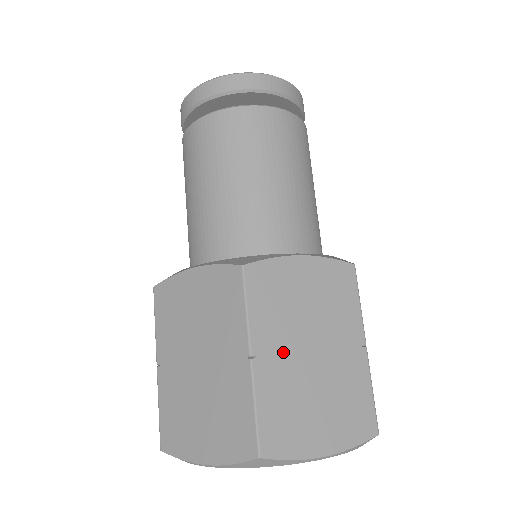
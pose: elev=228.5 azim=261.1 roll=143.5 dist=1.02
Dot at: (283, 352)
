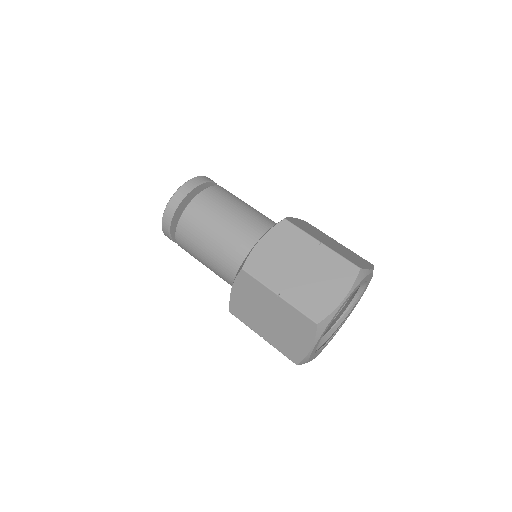
Dot at: (289, 281)
